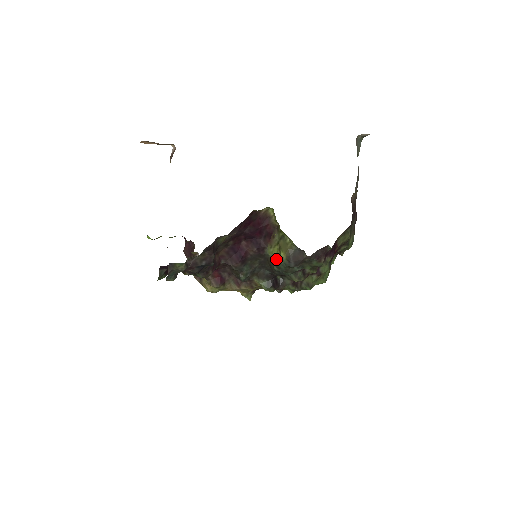
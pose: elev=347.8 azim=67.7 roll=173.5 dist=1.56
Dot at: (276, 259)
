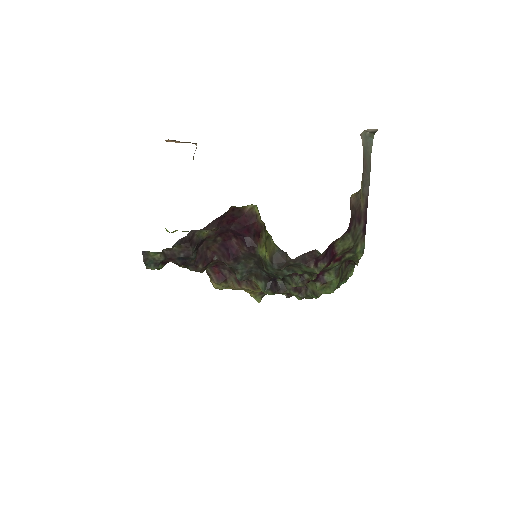
Dot at: (264, 260)
